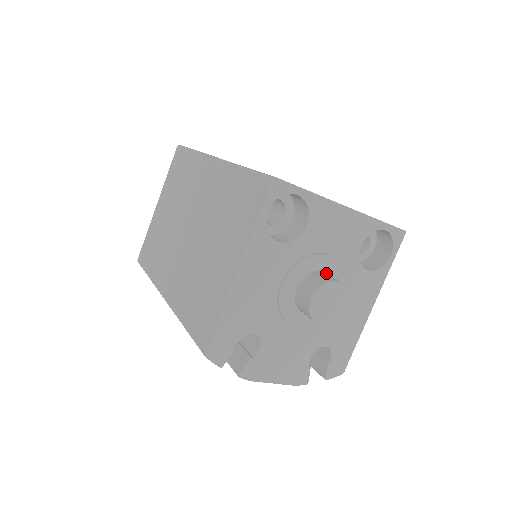
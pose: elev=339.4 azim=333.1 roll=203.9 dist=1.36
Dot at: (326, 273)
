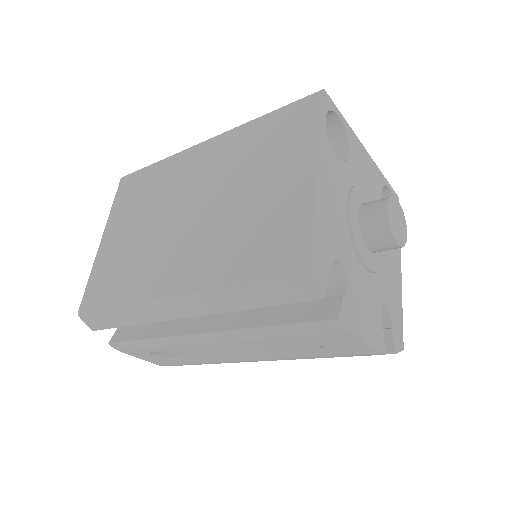
Dot at: occluded
